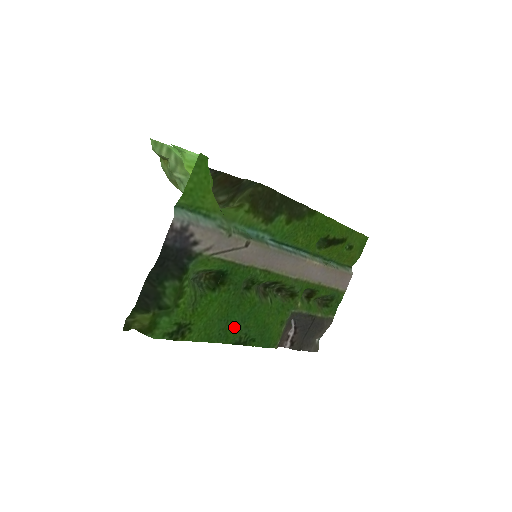
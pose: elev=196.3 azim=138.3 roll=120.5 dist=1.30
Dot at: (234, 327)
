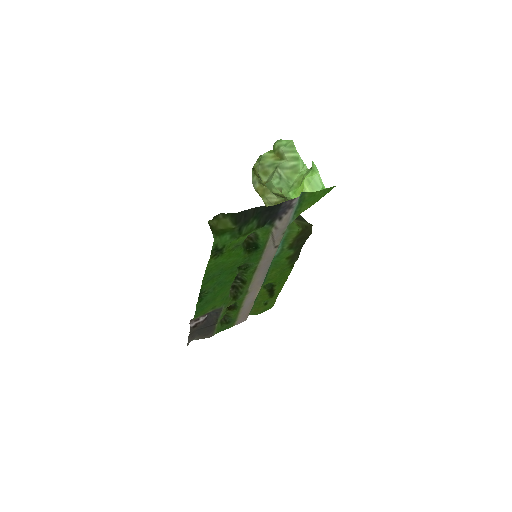
Dot at: (214, 281)
